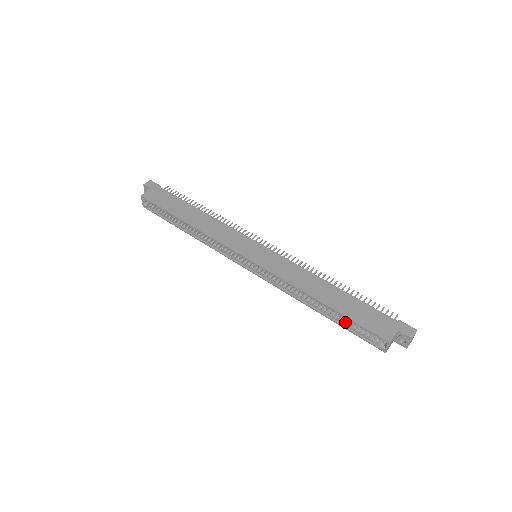
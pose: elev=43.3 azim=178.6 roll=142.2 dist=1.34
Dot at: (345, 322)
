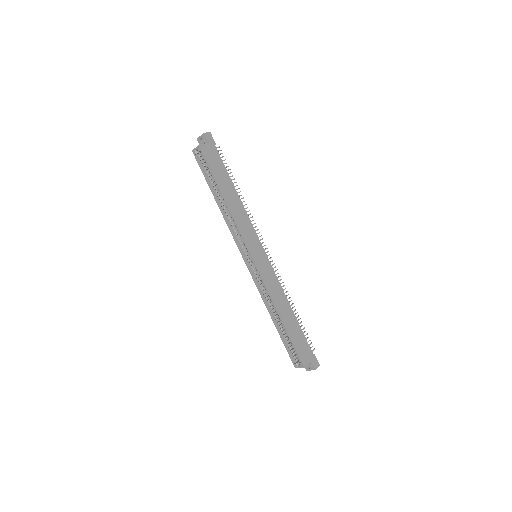
Dot at: (285, 338)
